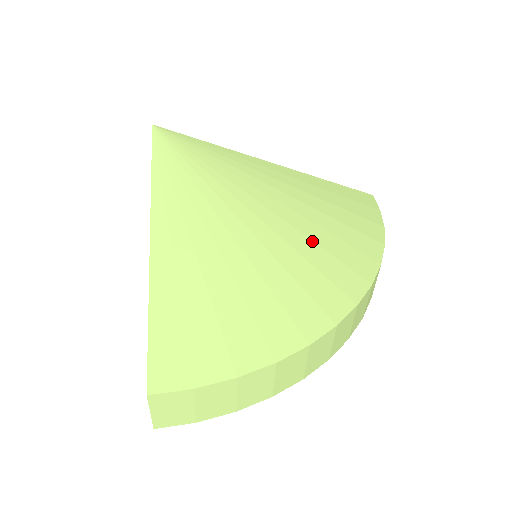
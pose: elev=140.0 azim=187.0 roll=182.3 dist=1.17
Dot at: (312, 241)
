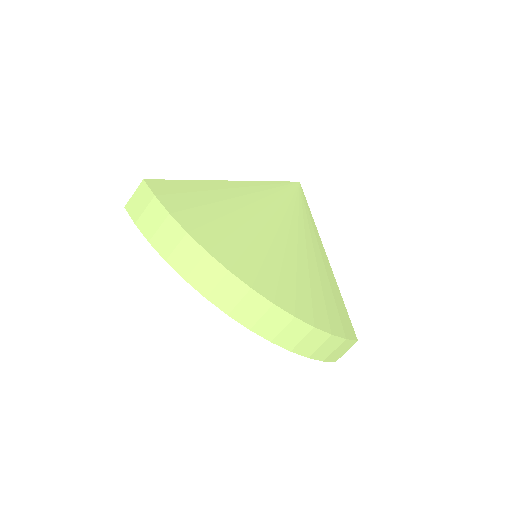
Dot at: (282, 264)
